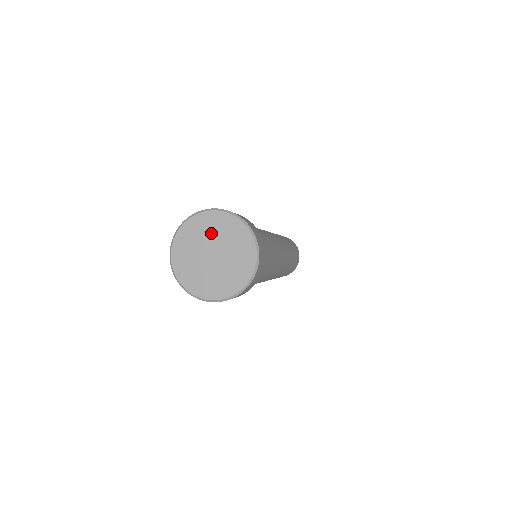
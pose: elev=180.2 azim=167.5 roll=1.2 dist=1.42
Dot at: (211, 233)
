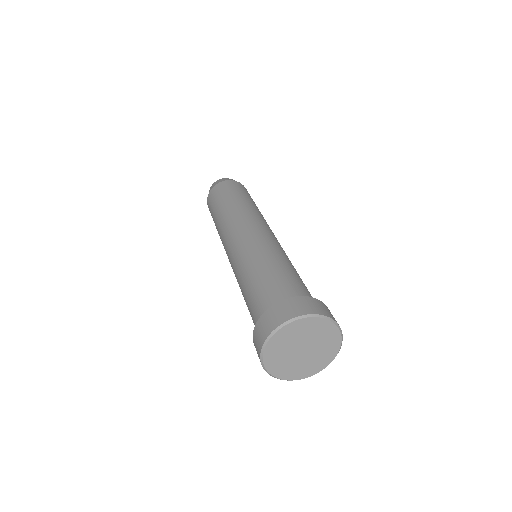
Dot at: (307, 334)
